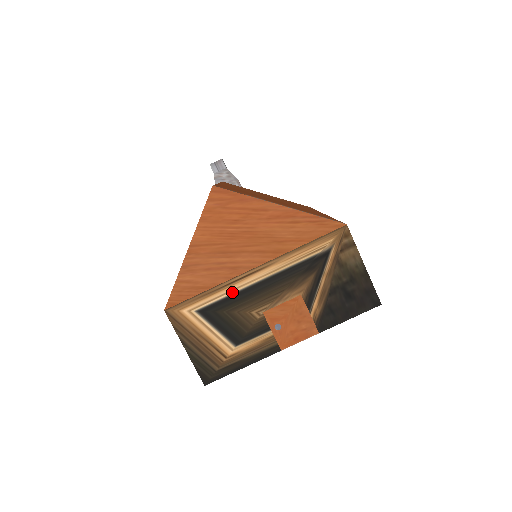
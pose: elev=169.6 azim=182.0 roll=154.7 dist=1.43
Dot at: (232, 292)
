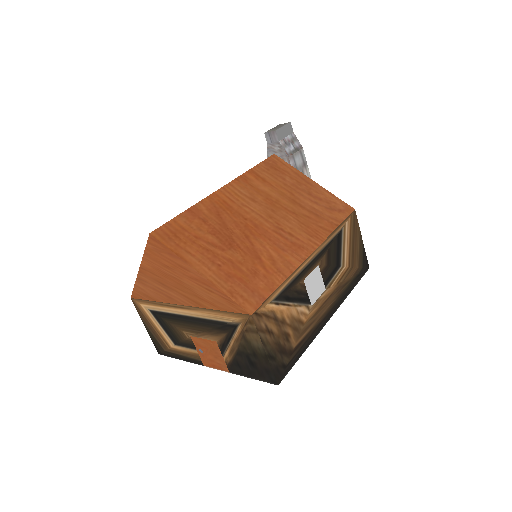
Dot at: (170, 312)
